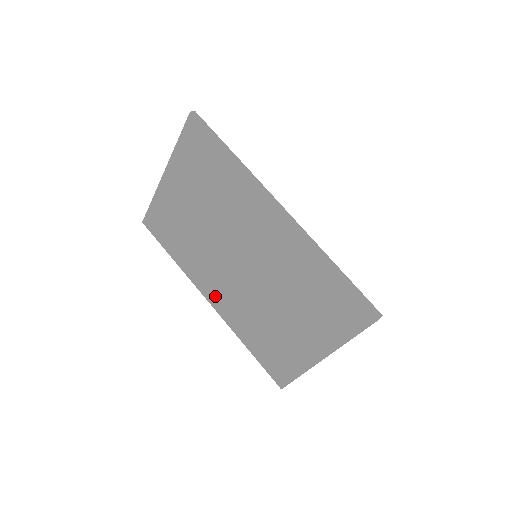
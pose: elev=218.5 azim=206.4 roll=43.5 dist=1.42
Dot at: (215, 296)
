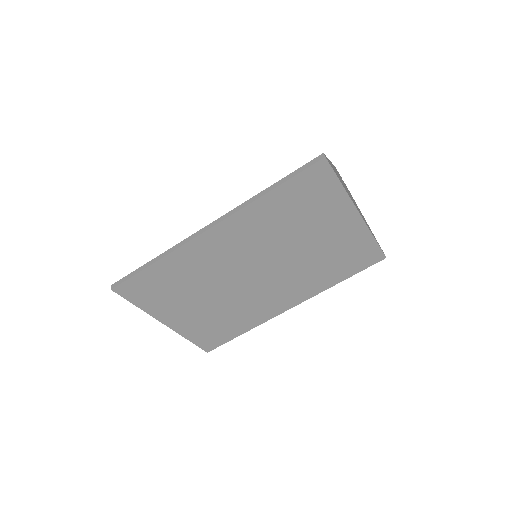
Dot at: (286, 301)
